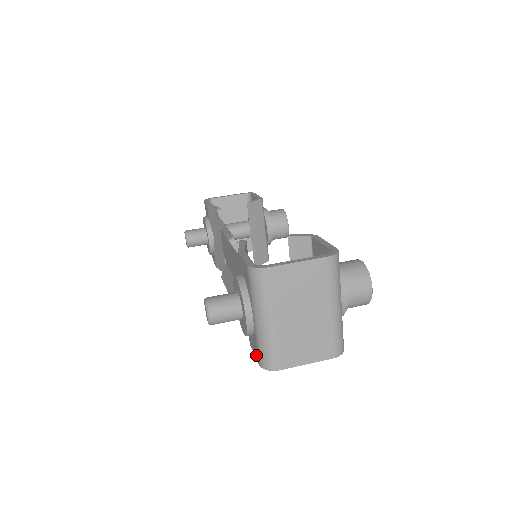
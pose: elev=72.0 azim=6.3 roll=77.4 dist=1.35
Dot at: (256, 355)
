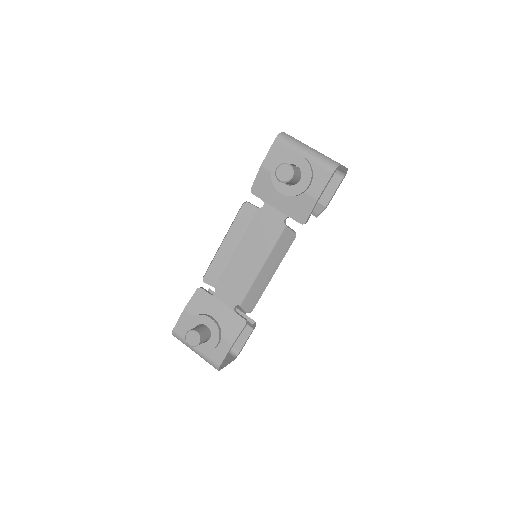
Dot at: (326, 176)
